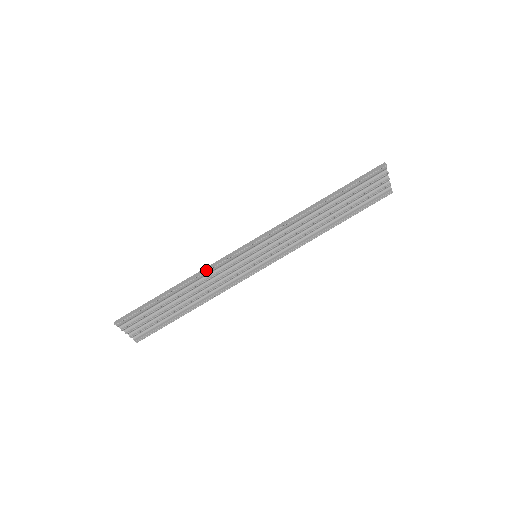
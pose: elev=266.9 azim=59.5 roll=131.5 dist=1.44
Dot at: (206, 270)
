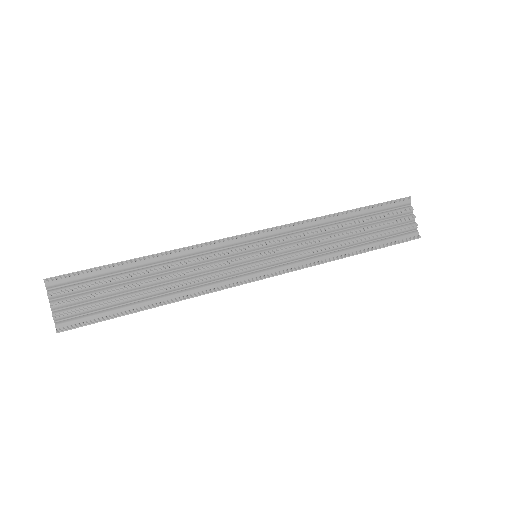
Dot at: occluded
